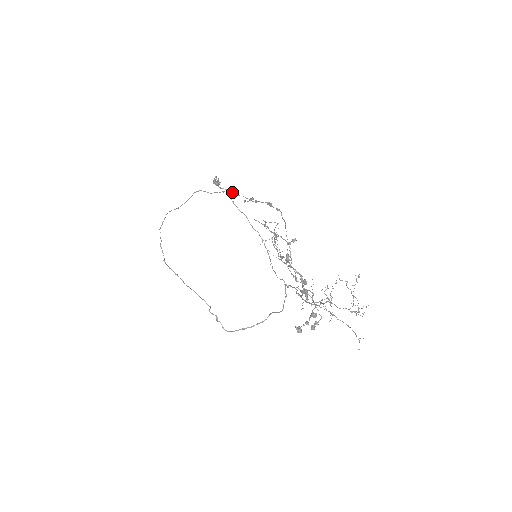
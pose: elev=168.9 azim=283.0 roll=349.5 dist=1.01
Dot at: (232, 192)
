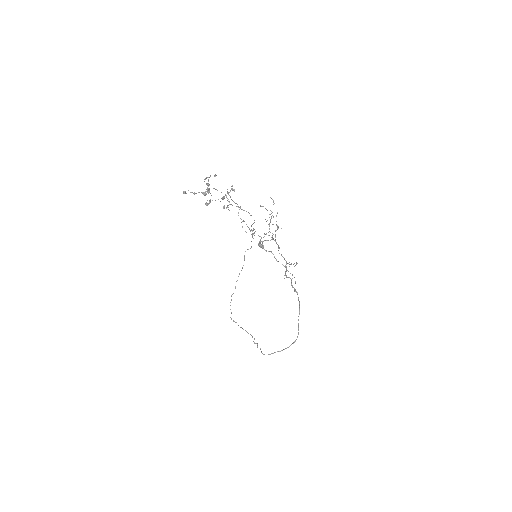
Dot at: occluded
